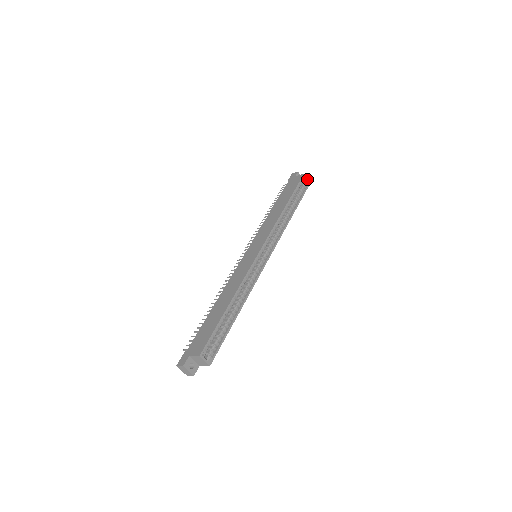
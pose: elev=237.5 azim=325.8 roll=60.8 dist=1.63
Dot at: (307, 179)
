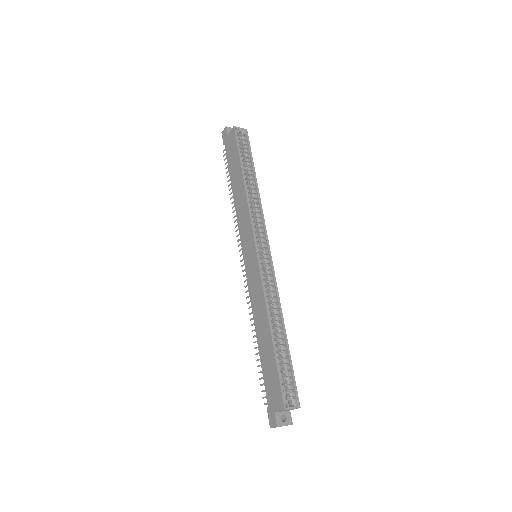
Dot at: (241, 129)
